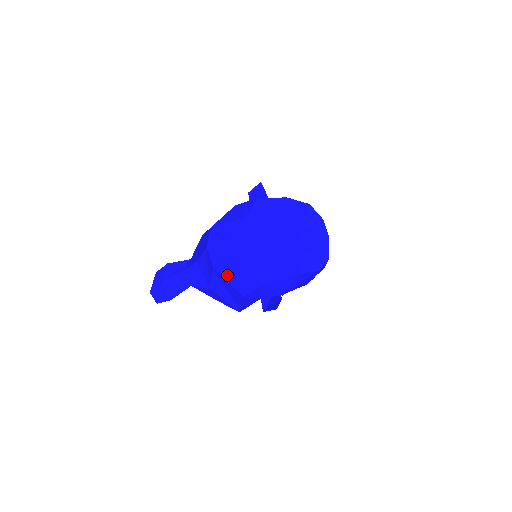
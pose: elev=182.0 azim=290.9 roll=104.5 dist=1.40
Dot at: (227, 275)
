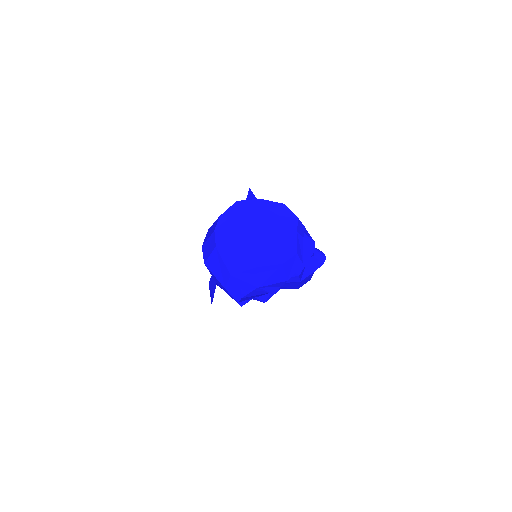
Dot at: (212, 269)
